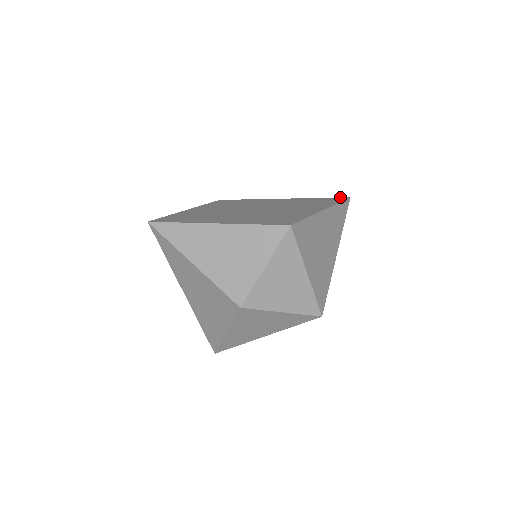
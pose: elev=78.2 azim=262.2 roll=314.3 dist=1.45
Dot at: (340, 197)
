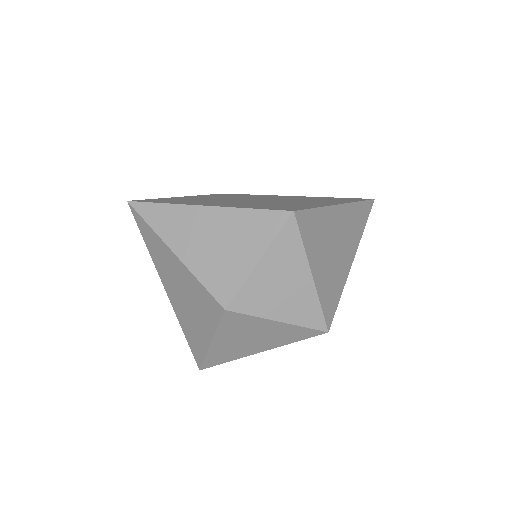
Dot at: occluded
